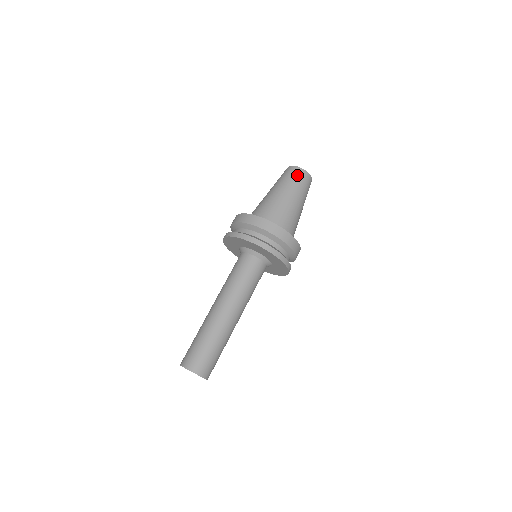
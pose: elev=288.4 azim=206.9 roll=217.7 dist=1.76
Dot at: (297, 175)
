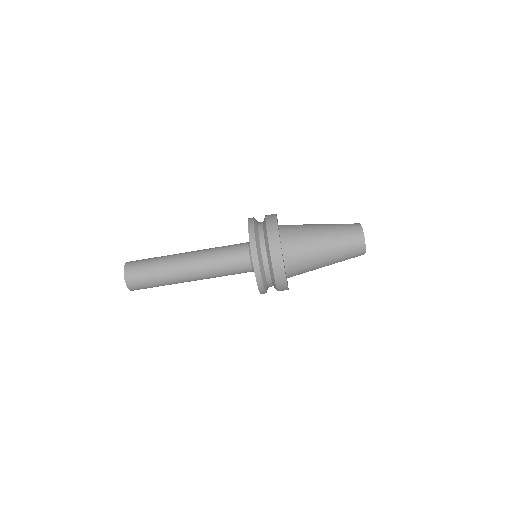
Dot at: (355, 251)
